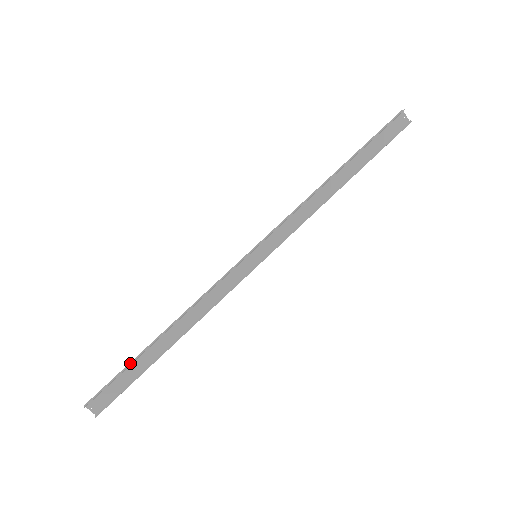
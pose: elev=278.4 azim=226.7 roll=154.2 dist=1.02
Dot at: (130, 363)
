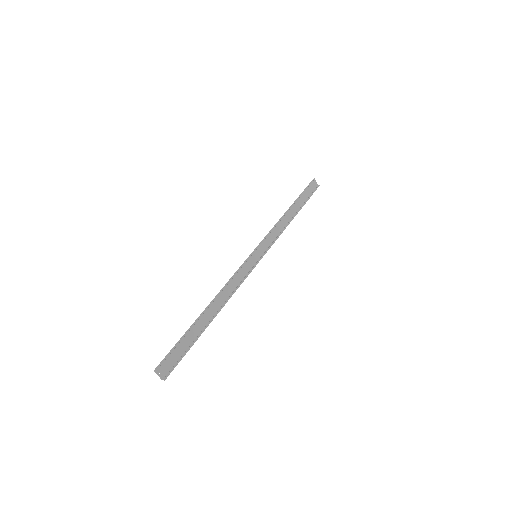
Dot at: (186, 332)
